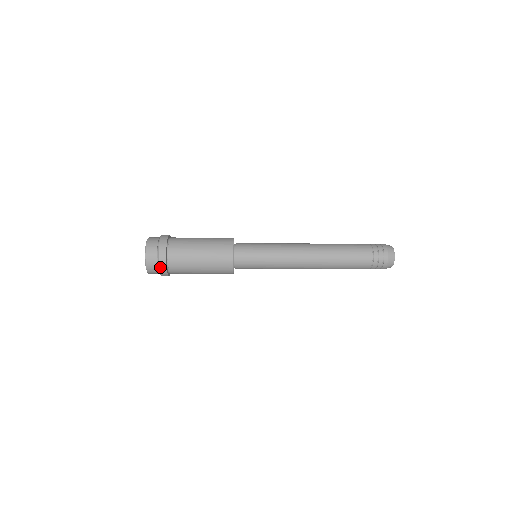
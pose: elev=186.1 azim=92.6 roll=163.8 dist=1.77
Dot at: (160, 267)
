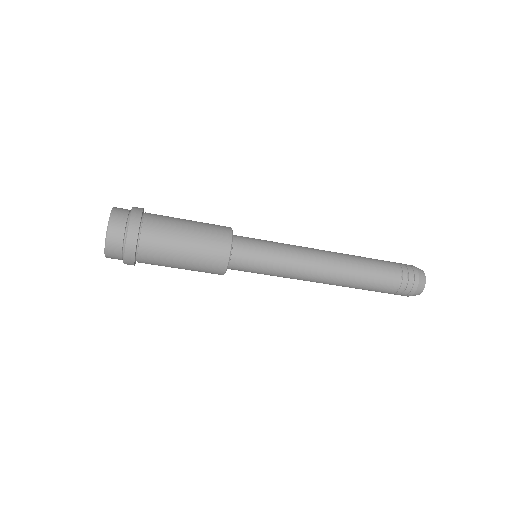
Dot at: (129, 232)
